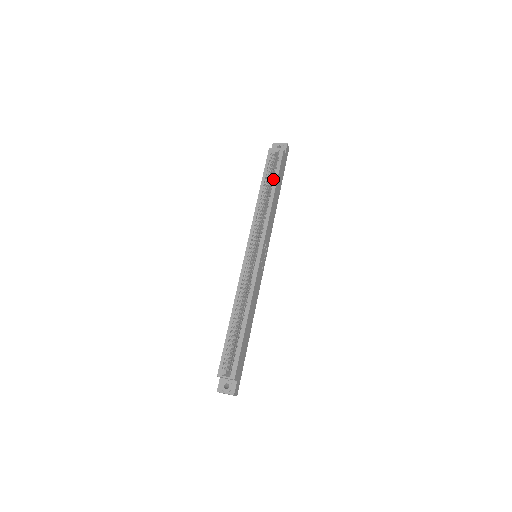
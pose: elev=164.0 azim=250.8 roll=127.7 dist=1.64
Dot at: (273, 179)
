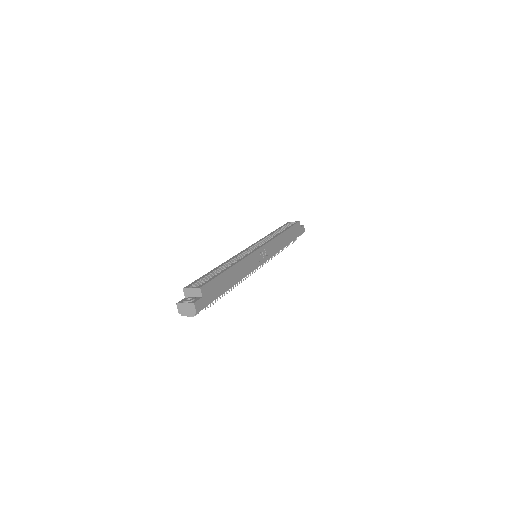
Dot at: (286, 228)
